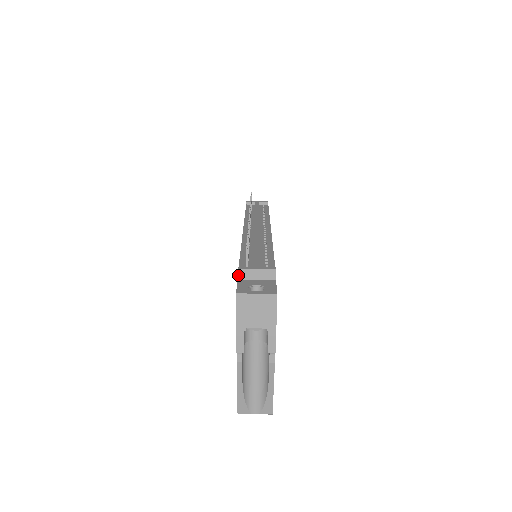
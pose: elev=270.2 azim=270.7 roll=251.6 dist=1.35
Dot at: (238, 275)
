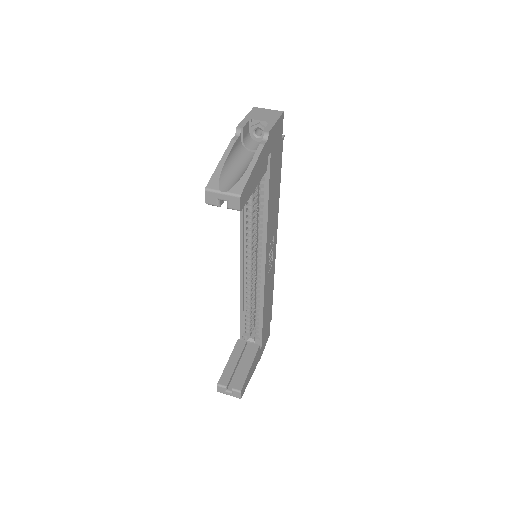
Dot at: occluded
